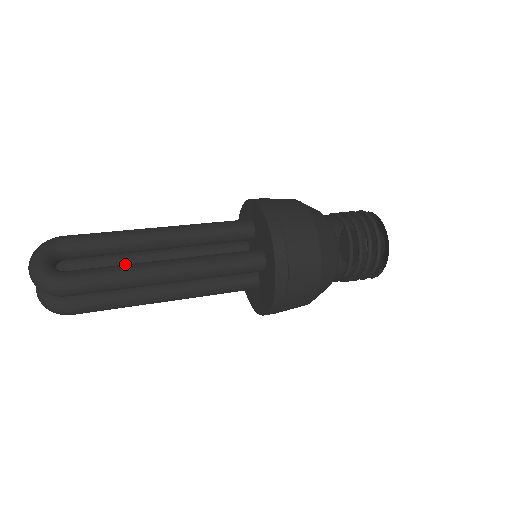
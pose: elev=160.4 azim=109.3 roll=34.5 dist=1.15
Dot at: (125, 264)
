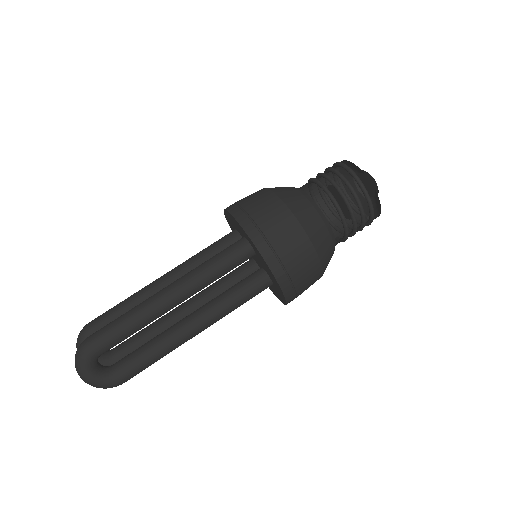
Dot at: occluded
